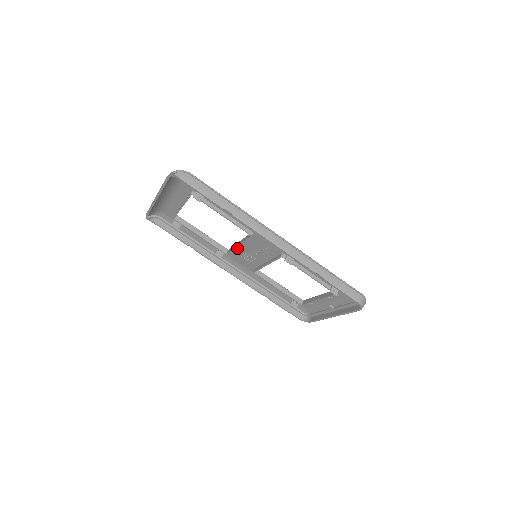
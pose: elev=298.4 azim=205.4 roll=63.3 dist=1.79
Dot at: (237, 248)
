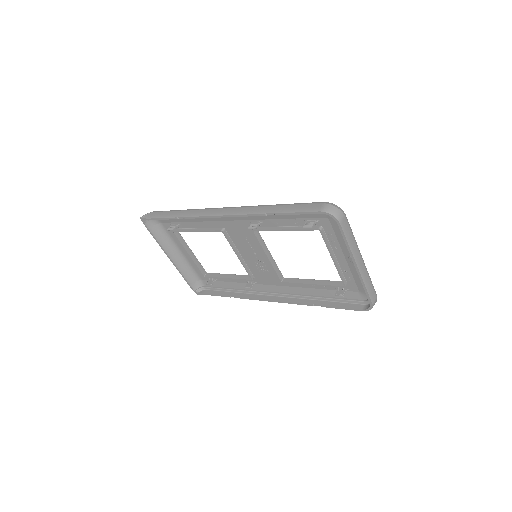
Dot at: (247, 264)
